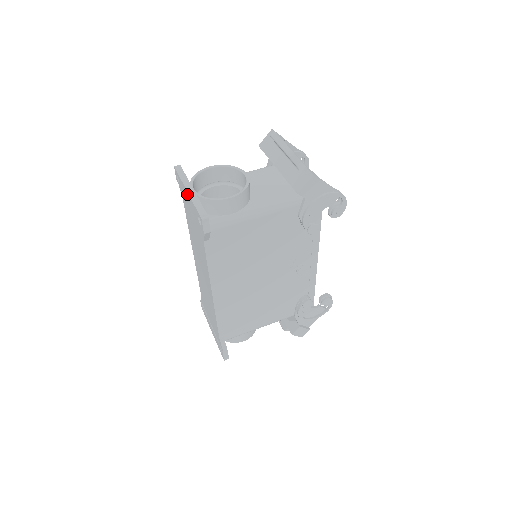
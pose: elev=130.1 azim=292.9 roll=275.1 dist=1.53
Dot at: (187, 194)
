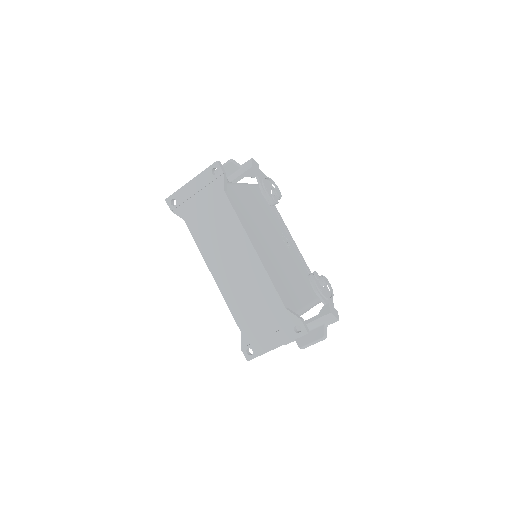
Dot at: (191, 183)
